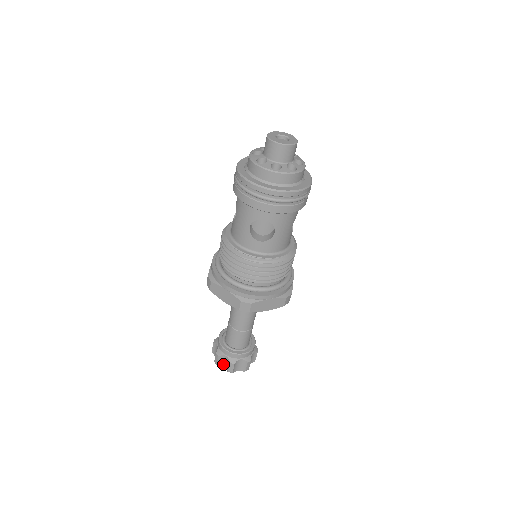
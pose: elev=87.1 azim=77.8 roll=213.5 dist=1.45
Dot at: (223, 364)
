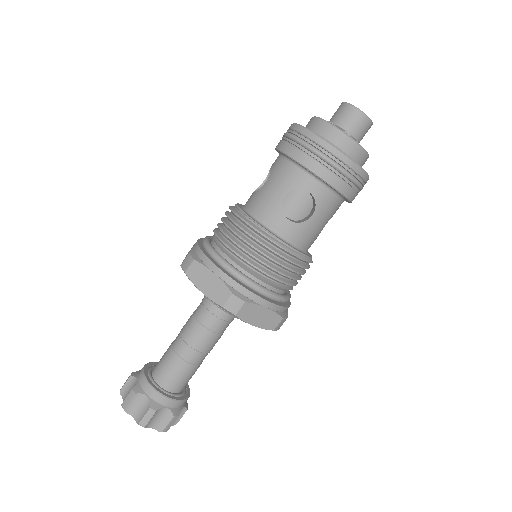
Dot at: (135, 410)
